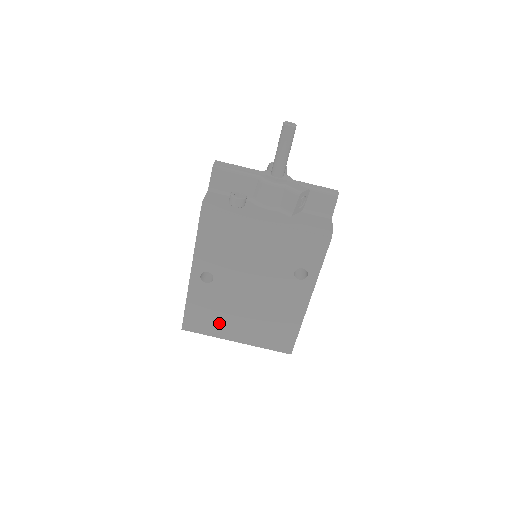
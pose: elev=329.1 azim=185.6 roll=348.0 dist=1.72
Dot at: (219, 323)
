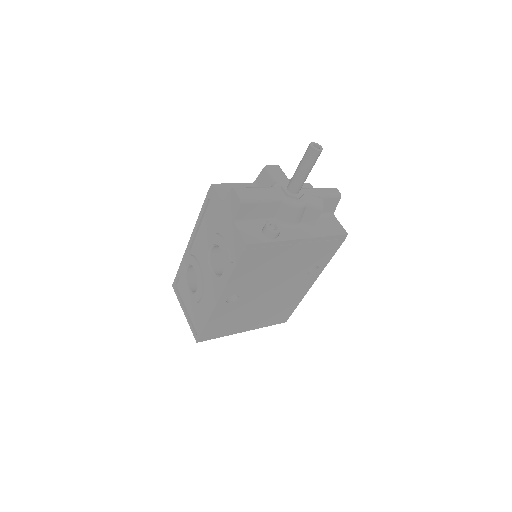
Dot at: (233, 325)
